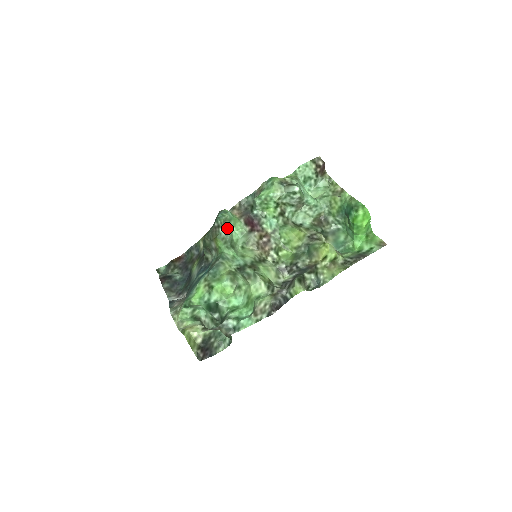
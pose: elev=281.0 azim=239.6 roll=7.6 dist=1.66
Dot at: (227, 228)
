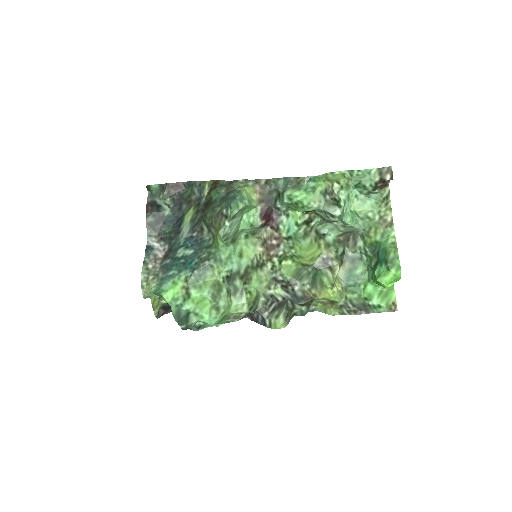
Dot at: (236, 218)
